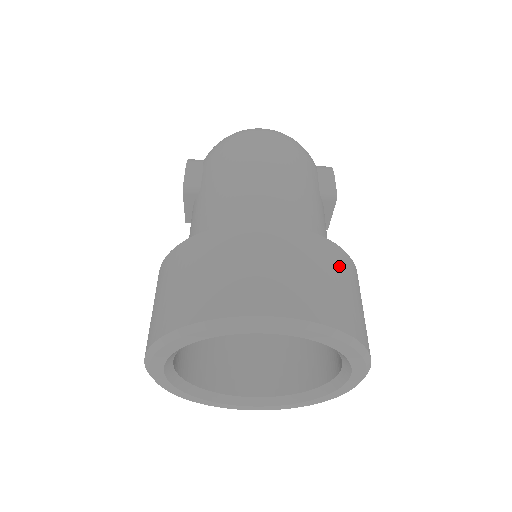
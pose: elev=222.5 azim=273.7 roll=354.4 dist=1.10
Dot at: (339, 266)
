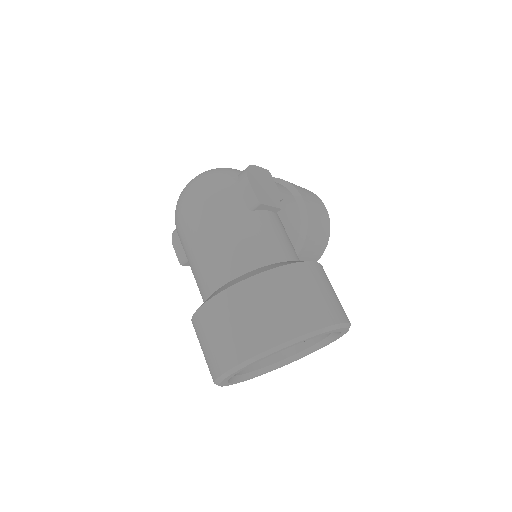
Dot at: (267, 291)
